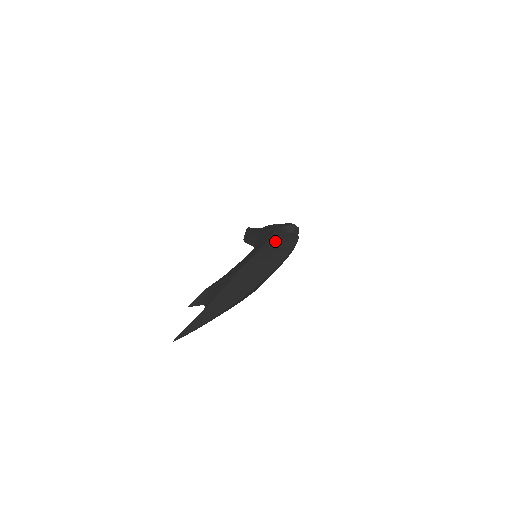
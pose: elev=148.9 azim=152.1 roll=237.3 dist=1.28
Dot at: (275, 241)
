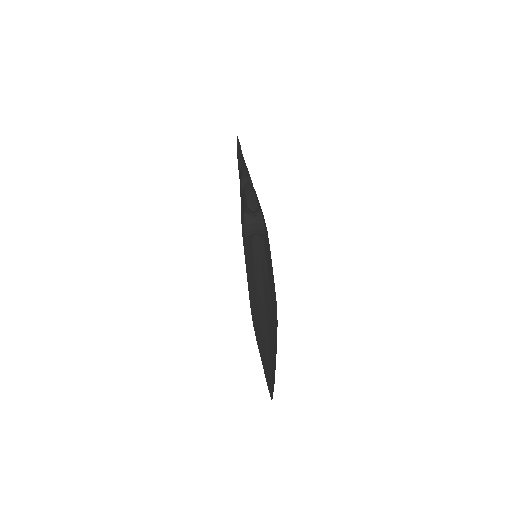
Dot at: (249, 266)
